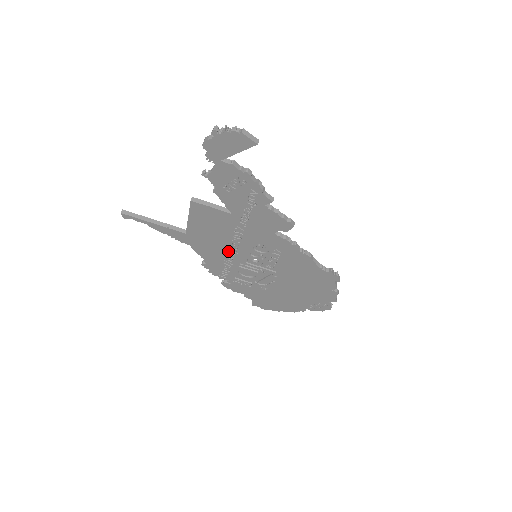
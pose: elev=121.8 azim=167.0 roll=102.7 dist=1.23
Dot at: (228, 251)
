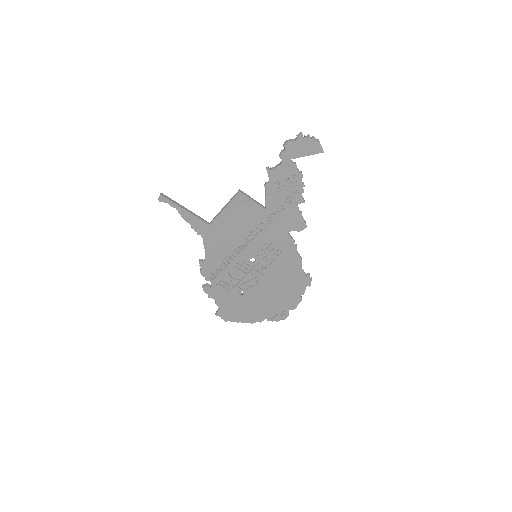
Dot at: (236, 248)
